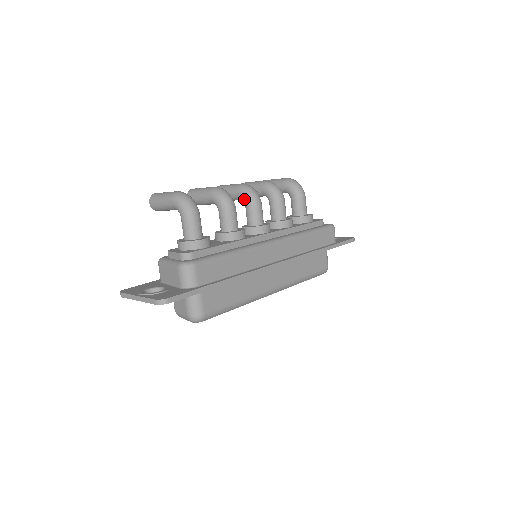
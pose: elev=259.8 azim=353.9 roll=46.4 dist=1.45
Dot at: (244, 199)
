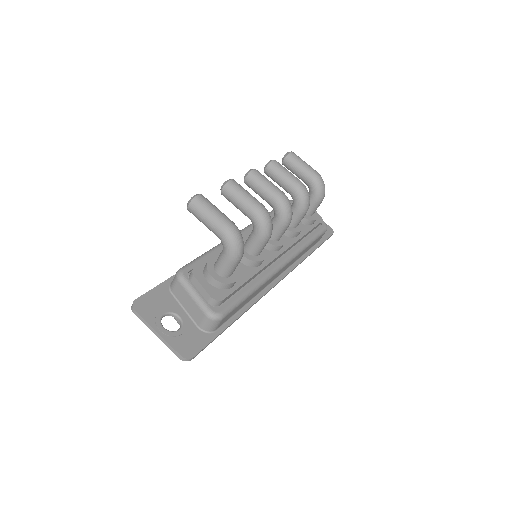
Dot at: (278, 215)
